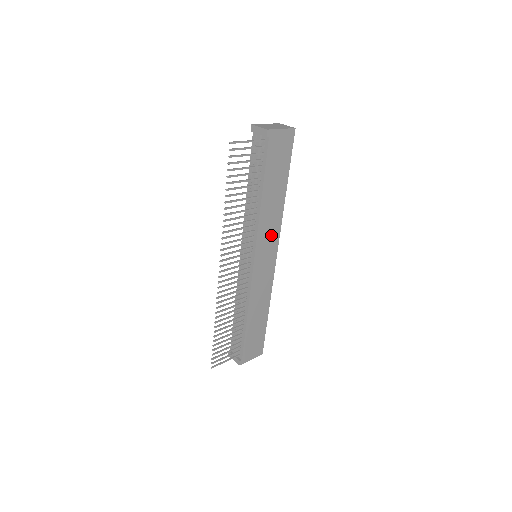
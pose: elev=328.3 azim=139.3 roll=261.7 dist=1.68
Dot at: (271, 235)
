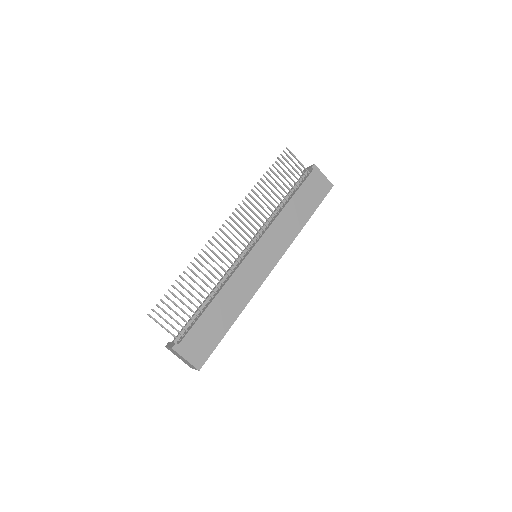
Dot at: (279, 243)
